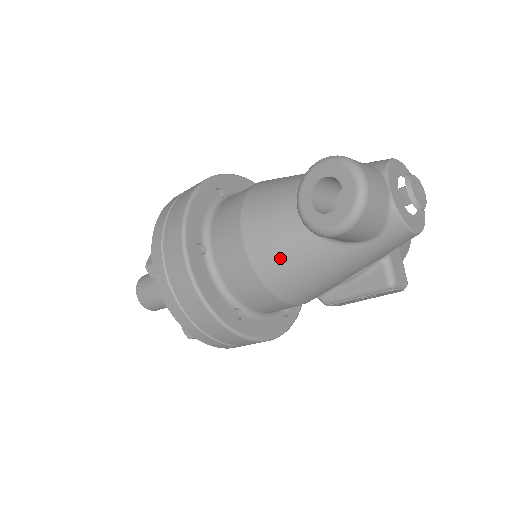
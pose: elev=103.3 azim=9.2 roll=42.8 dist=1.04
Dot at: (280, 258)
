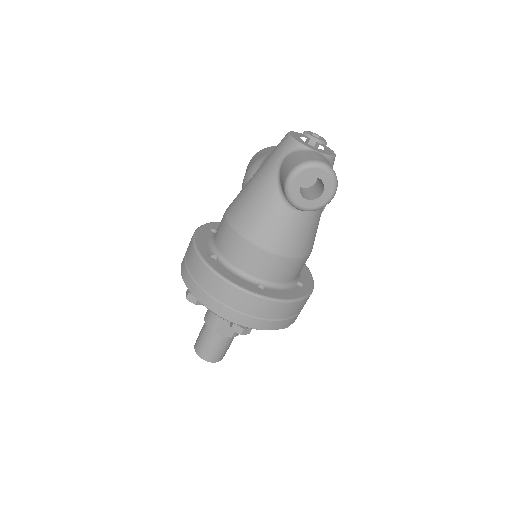
Dot at: (303, 238)
